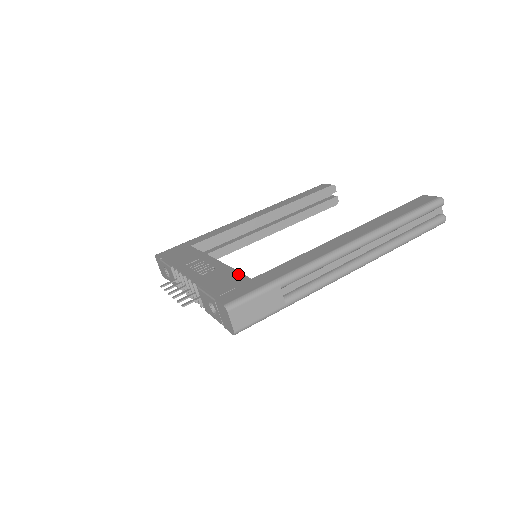
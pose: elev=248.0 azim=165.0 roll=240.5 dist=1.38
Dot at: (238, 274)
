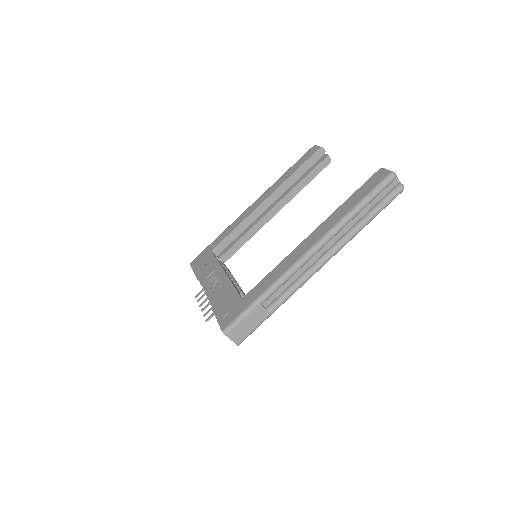
Dot at: (234, 292)
